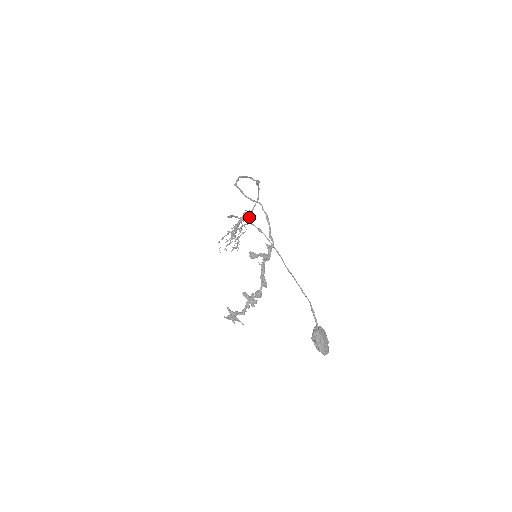
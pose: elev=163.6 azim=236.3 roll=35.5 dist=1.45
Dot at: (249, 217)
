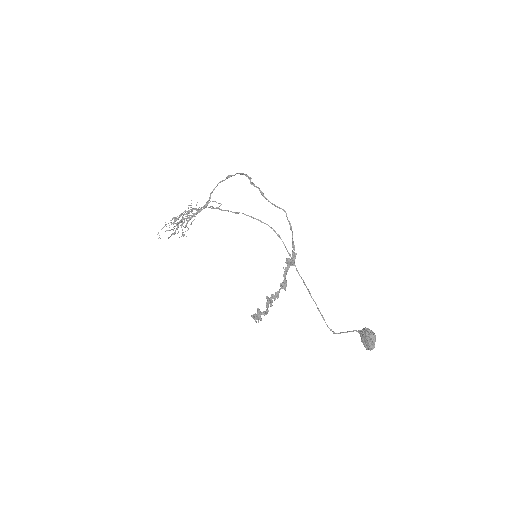
Dot at: (206, 207)
